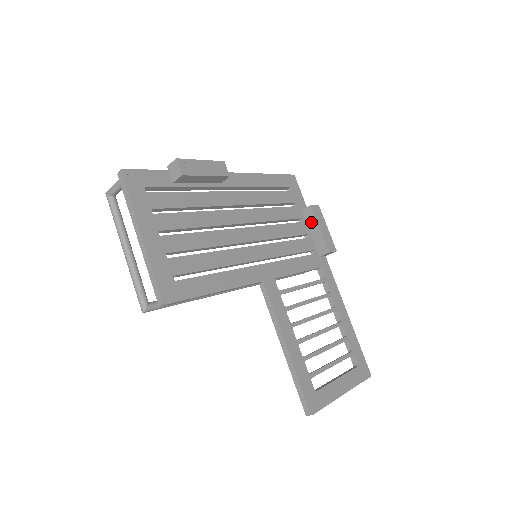
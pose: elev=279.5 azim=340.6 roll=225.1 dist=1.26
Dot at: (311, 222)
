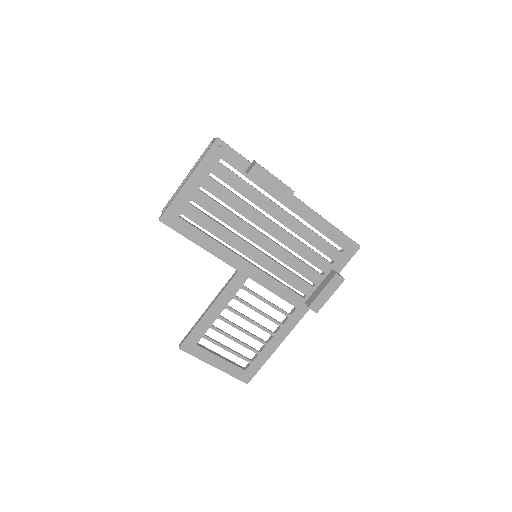
Dot at: (325, 281)
